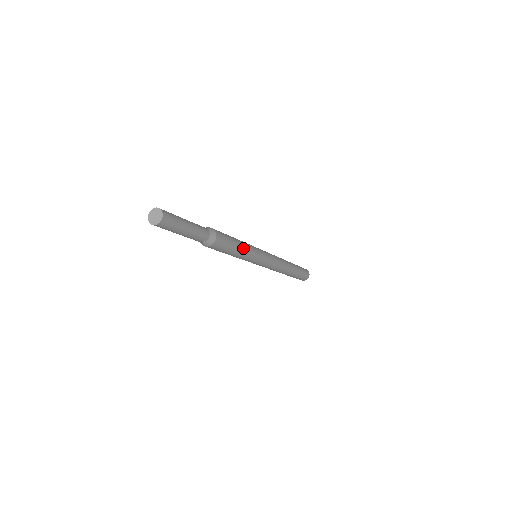
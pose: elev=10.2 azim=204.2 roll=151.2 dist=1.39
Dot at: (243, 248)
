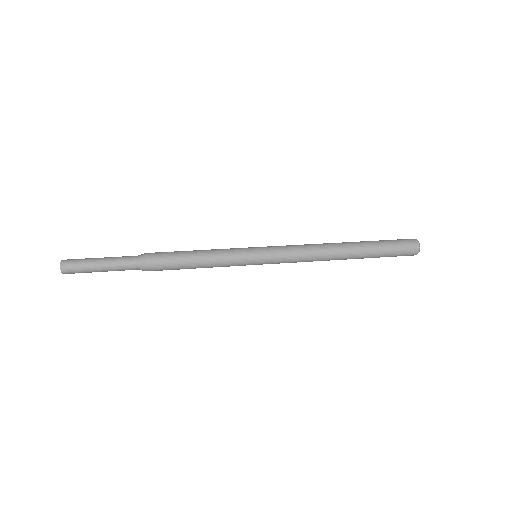
Dot at: (206, 263)
